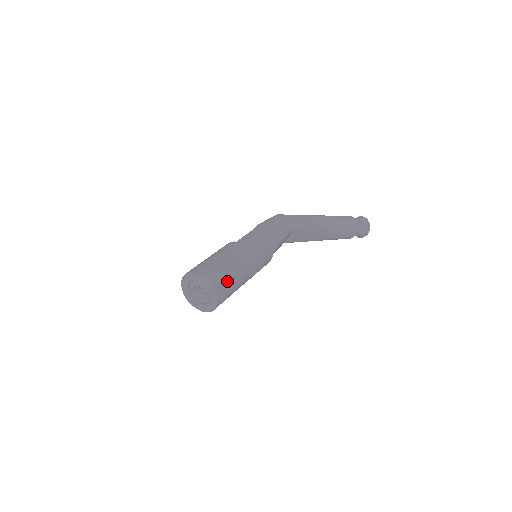
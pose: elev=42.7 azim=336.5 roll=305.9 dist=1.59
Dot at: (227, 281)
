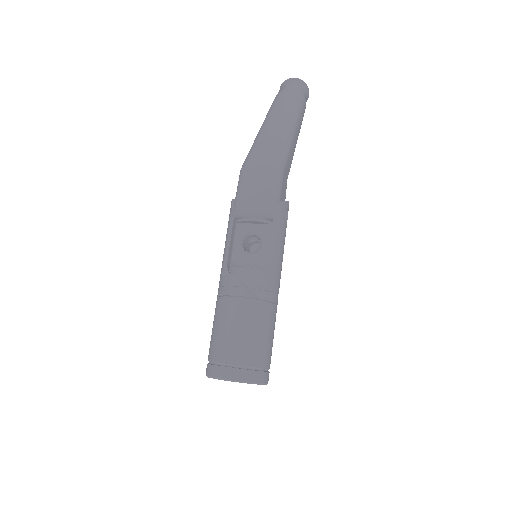
Dot at: occluded
